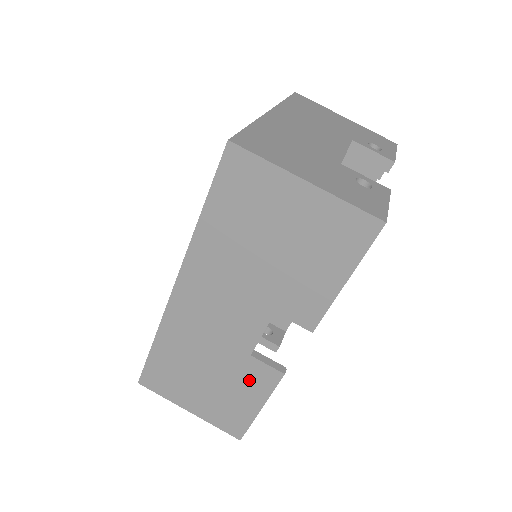
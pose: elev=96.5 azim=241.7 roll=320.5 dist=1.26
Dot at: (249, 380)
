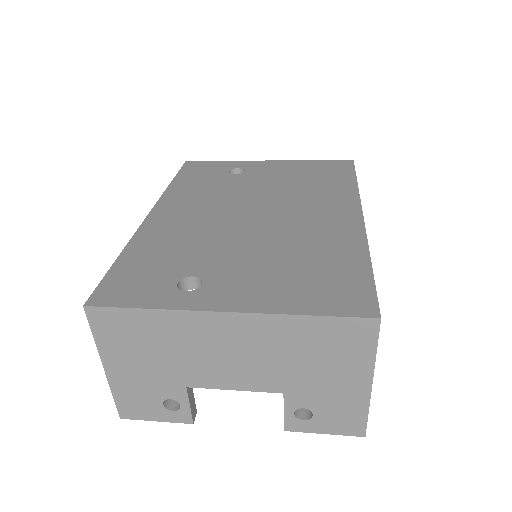
Dot at: occluded
